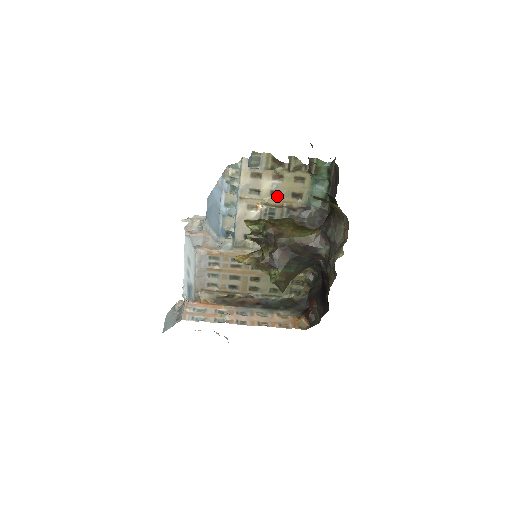
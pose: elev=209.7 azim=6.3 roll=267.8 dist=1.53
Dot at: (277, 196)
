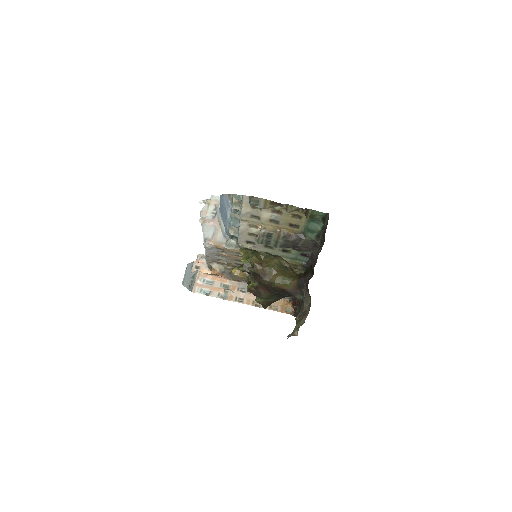
Dot at: (276, 223)
